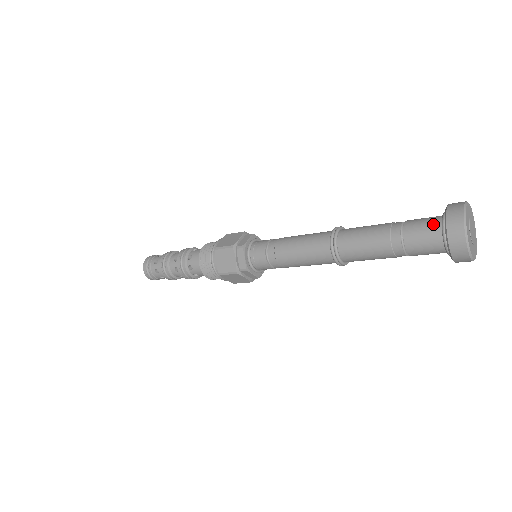
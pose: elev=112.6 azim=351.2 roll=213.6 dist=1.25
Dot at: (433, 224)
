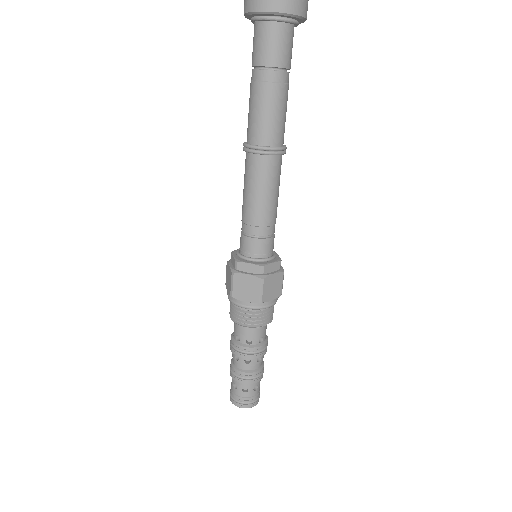
Dot at: (257, 32)
